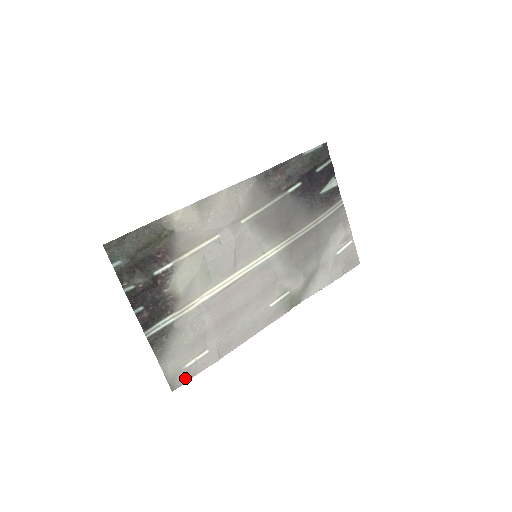
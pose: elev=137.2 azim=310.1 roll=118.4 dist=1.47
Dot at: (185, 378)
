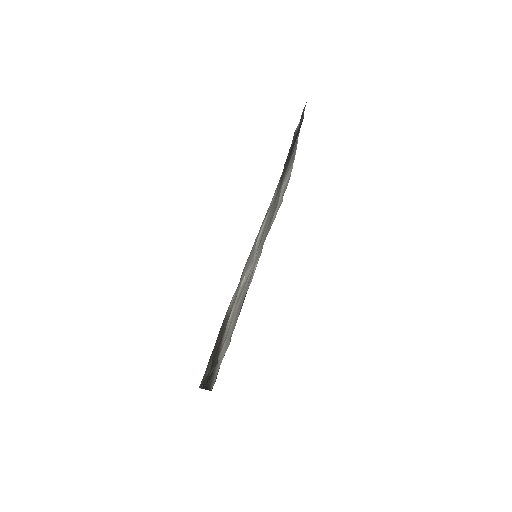
Dot at: occluded
